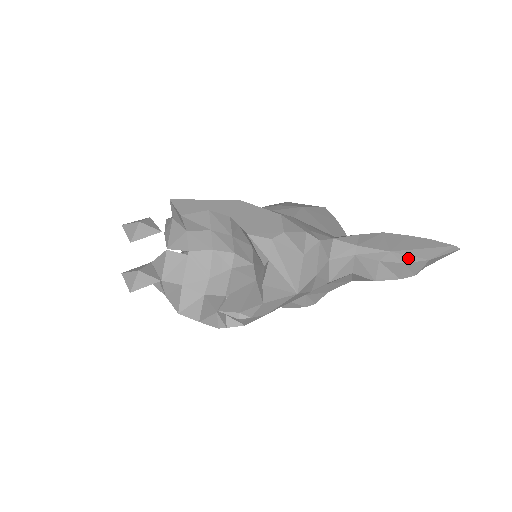
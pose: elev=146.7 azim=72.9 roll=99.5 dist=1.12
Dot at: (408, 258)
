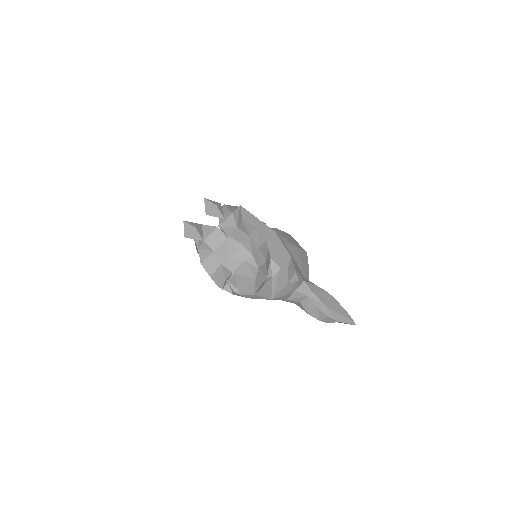
Dot at: (331, 315)
